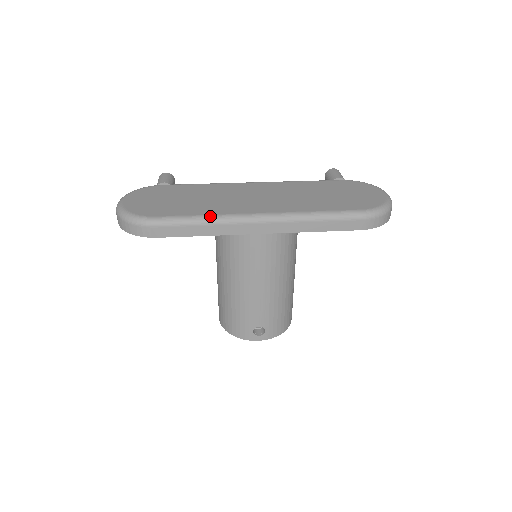
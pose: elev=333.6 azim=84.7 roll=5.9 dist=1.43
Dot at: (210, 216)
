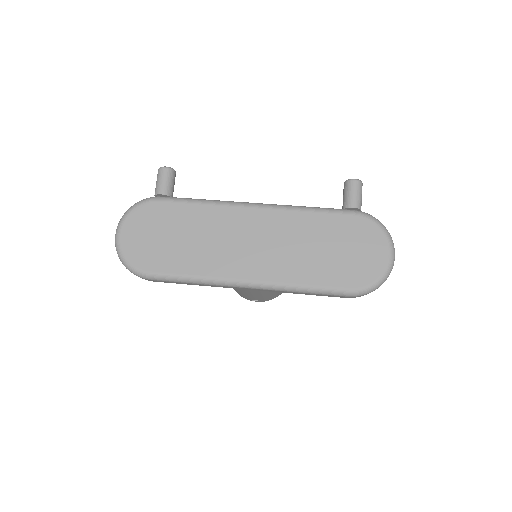
Dot at: (199, 278)
